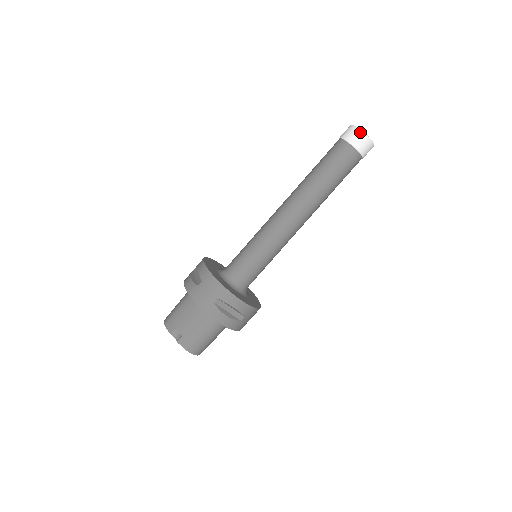
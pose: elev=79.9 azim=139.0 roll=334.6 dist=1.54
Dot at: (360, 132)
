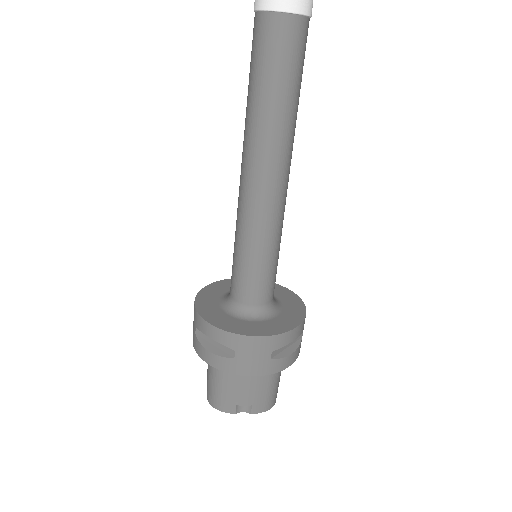
Dot at: out of frame
